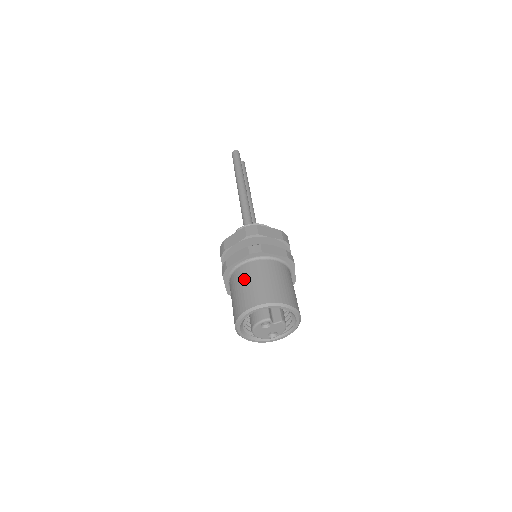
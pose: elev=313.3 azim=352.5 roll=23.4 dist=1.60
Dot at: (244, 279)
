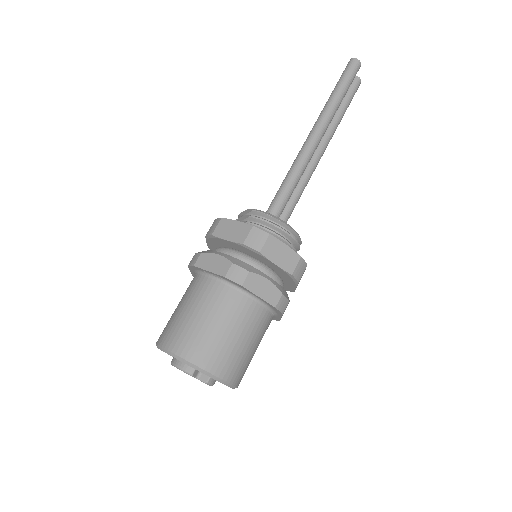
Dot at: (198, 302)
